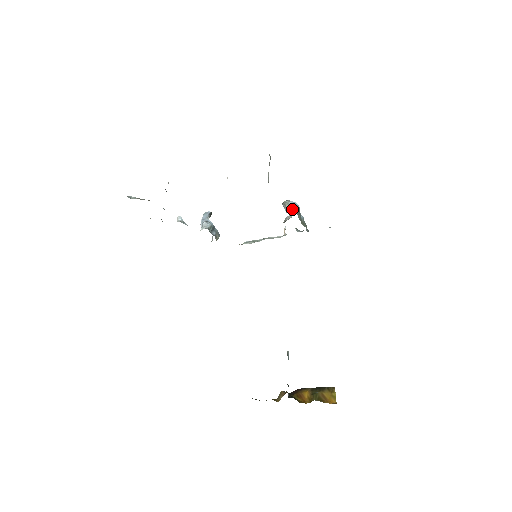
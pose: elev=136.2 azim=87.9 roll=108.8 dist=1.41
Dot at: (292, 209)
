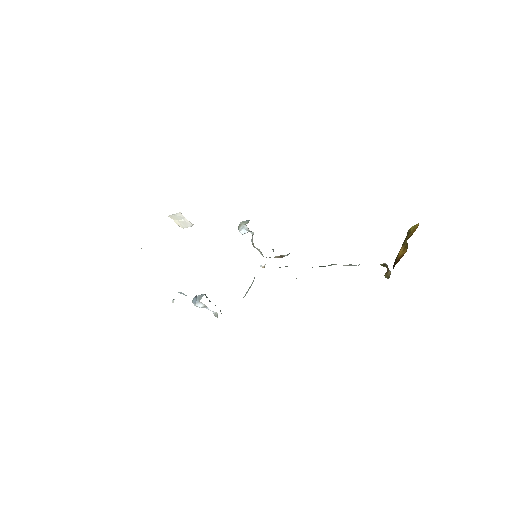
Dot at: (248, 221)
